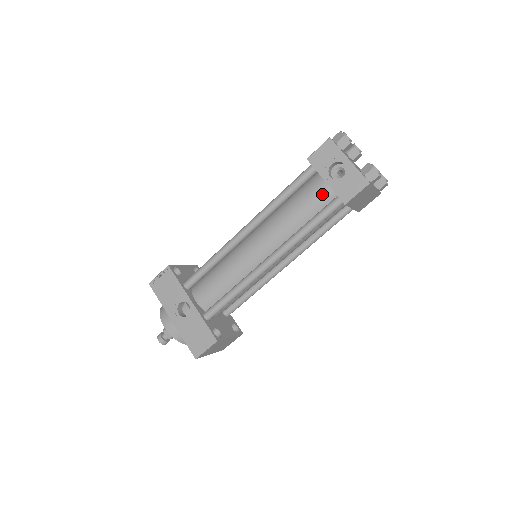
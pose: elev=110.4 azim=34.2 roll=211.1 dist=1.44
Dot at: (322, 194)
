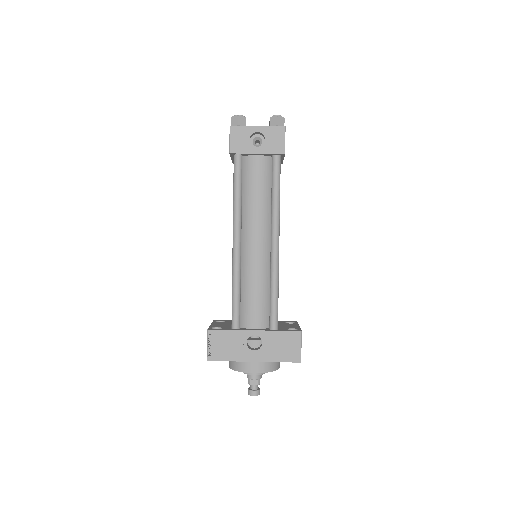
Dot at: (261, 165)
